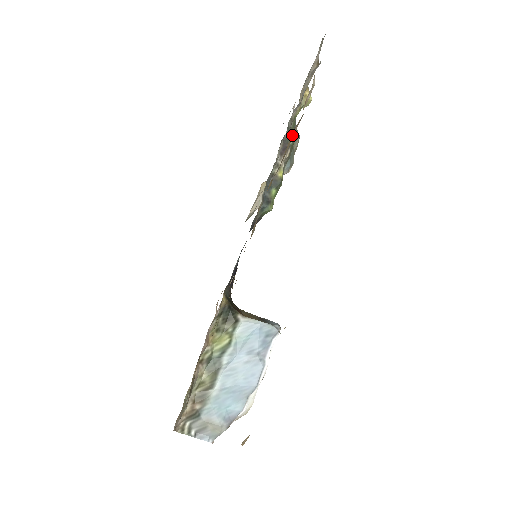
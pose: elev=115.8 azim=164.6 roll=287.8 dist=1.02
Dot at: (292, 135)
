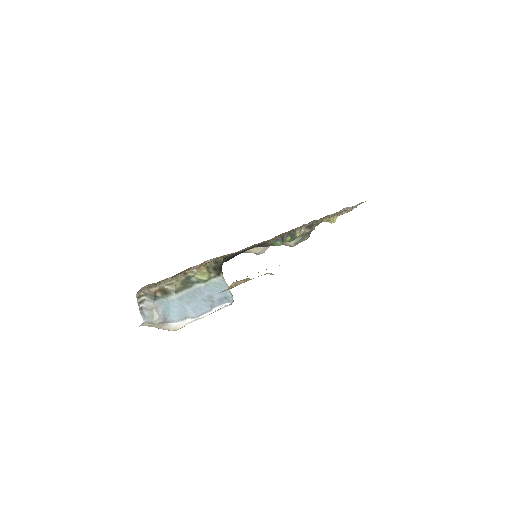
Dot at: (328, 216)
